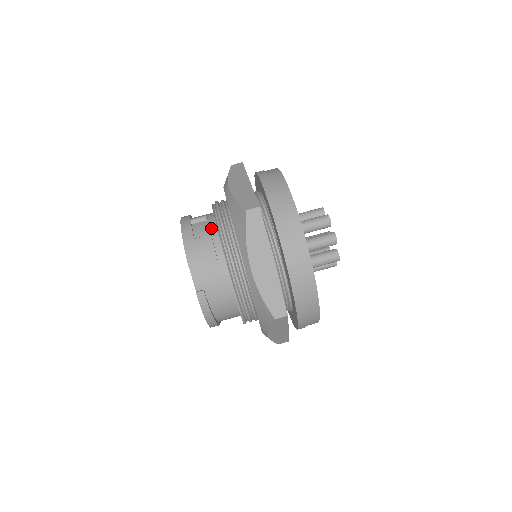
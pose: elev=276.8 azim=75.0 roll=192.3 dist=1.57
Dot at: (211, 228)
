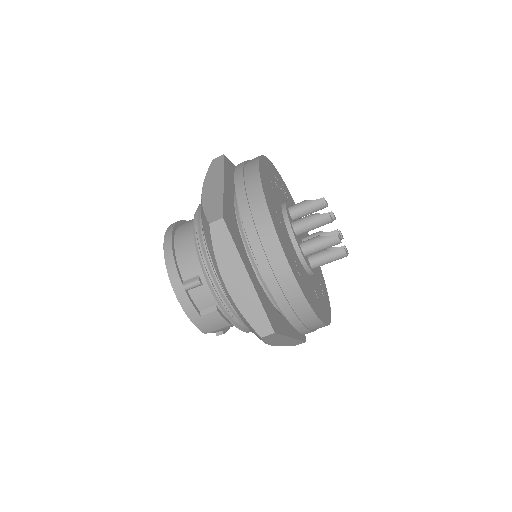
Dot at: (213, 298)
